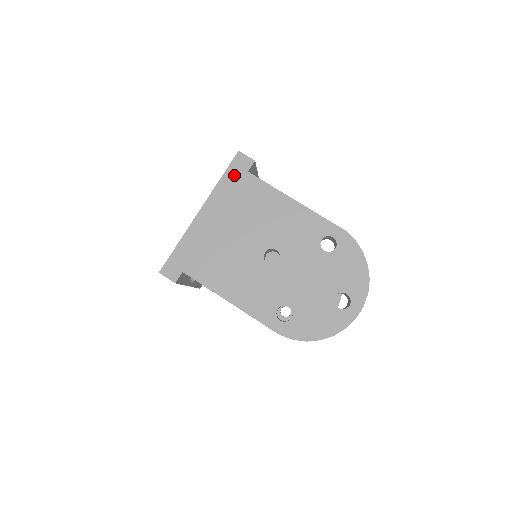
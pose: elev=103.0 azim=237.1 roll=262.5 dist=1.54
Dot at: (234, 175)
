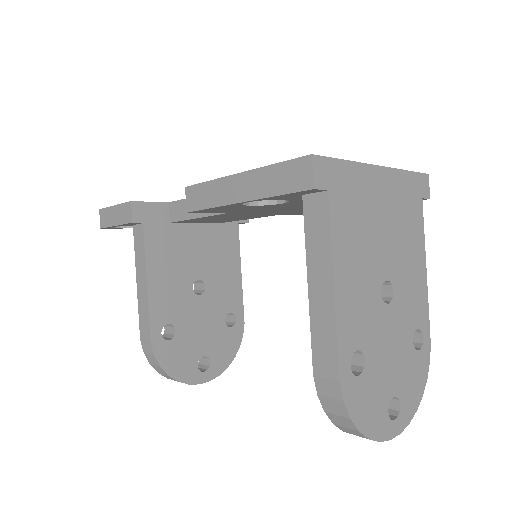
Dot at: (415, 185)
